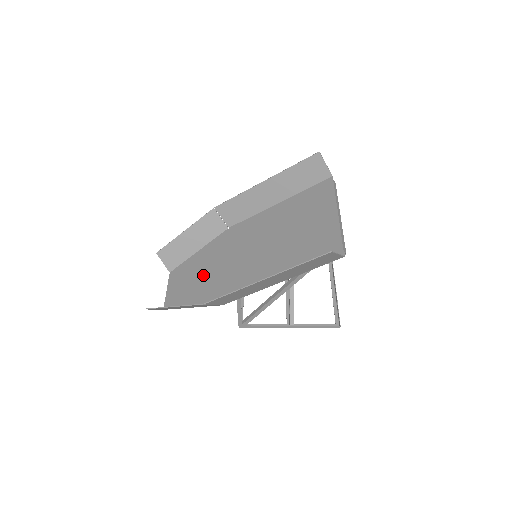
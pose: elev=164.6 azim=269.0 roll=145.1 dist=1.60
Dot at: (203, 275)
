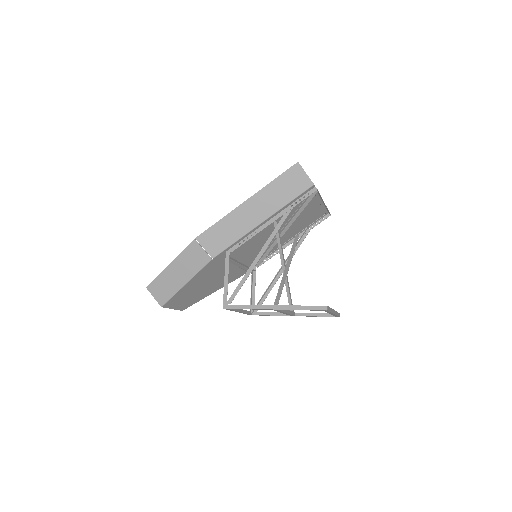
Dot at: (208, 281)
